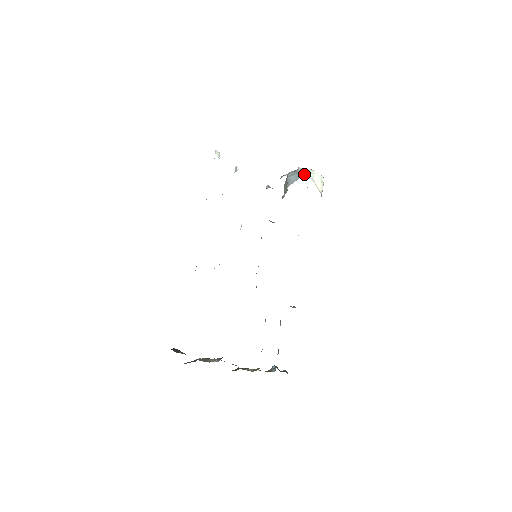
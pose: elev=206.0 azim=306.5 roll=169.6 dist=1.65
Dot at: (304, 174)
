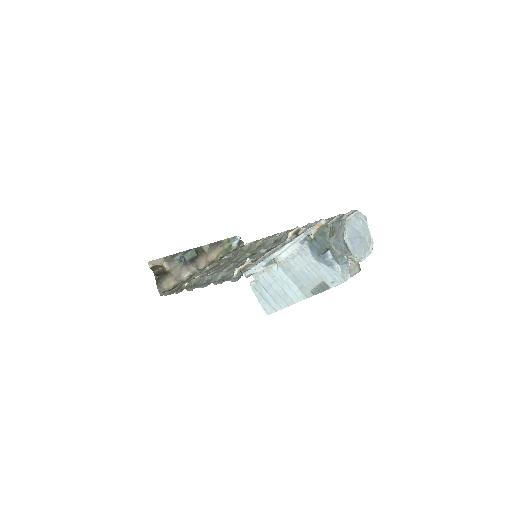
Dot at: (349, 258)
